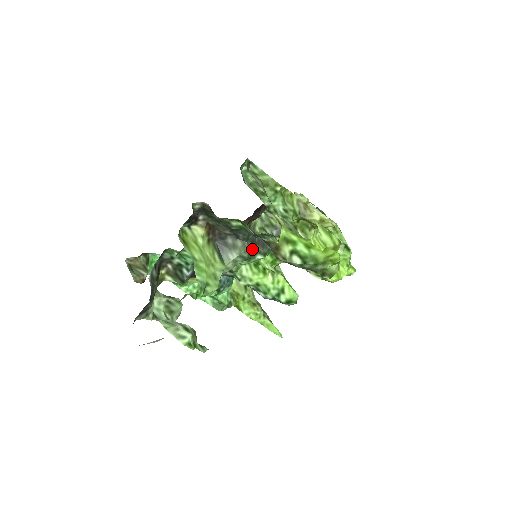
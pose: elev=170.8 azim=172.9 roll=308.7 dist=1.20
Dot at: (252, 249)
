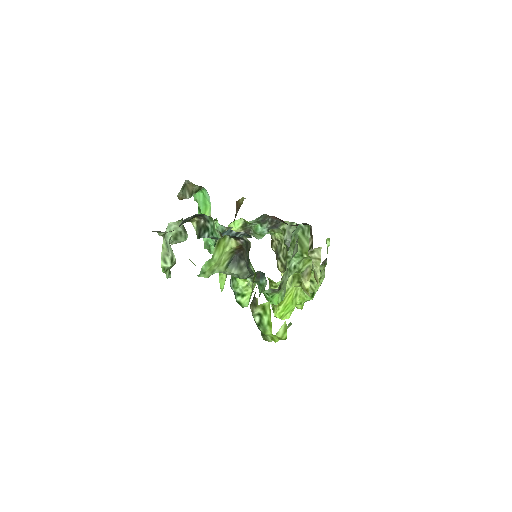
Dot at: (249, 276)
